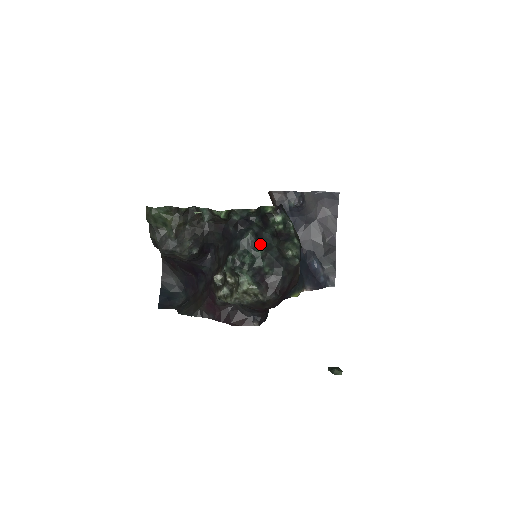
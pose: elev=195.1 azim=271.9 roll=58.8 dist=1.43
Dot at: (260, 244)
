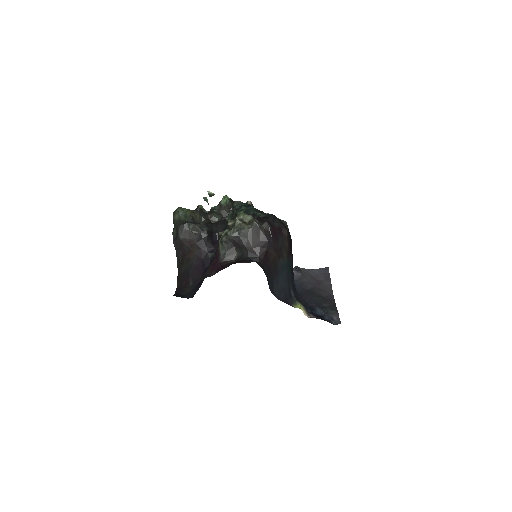
Dot at: occluded
